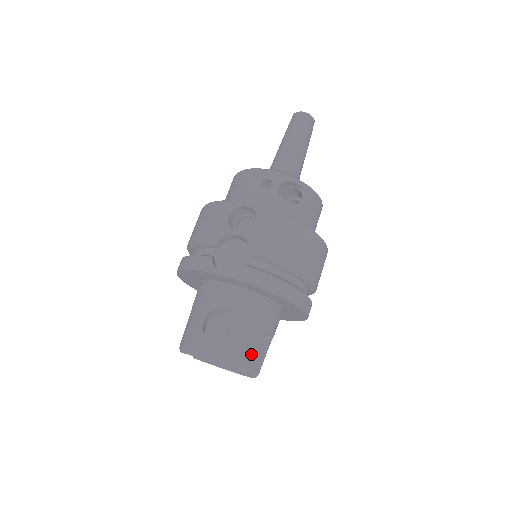
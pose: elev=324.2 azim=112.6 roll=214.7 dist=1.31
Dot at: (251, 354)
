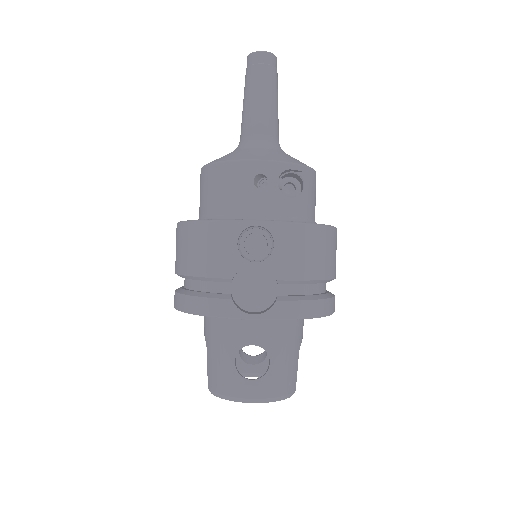
Dot at: (293, 376)
